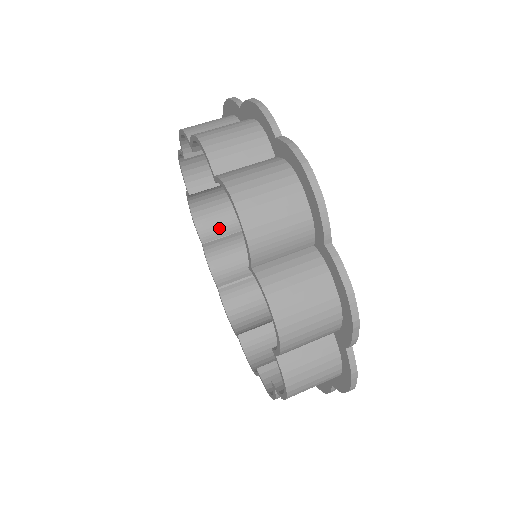
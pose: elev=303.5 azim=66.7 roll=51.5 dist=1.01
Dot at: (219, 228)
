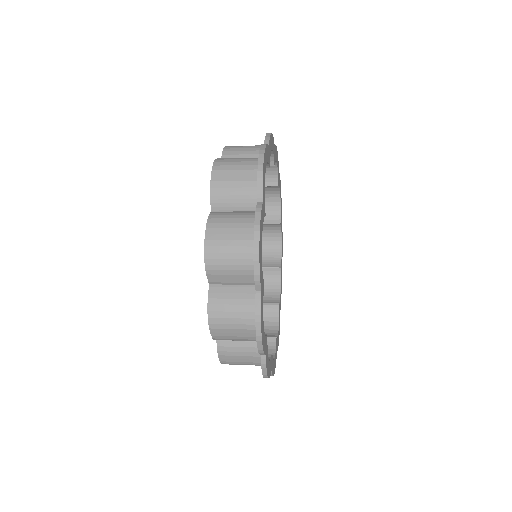
Dot at: (263, 262)
